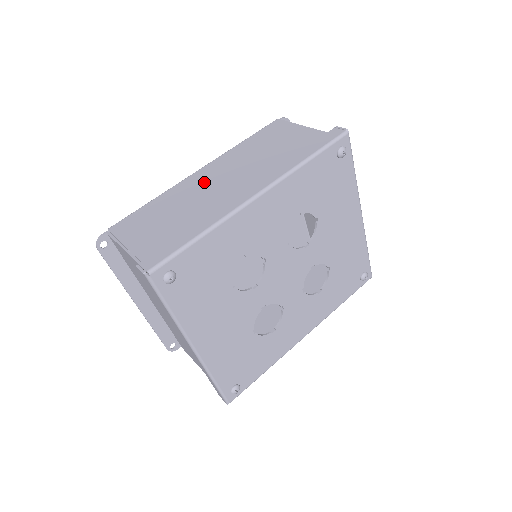
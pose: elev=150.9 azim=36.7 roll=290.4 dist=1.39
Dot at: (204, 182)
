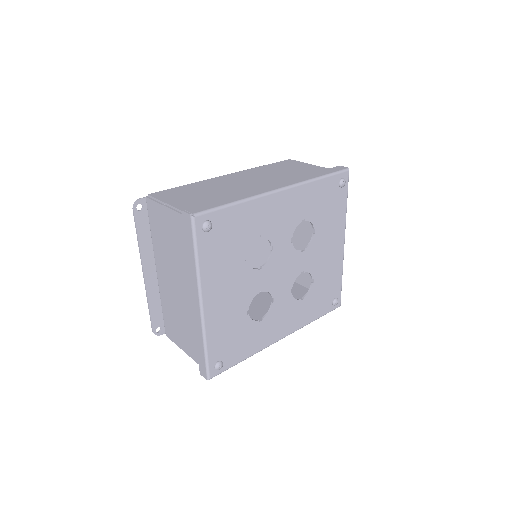
Dot at: (232, 180)
